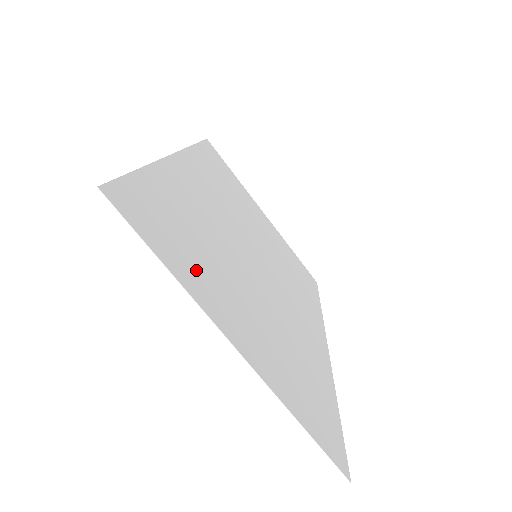
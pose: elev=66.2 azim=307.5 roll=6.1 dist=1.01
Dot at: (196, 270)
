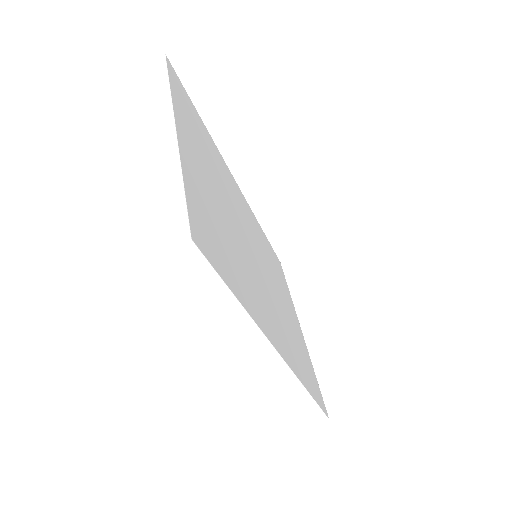
Dot at: (189, 123)
